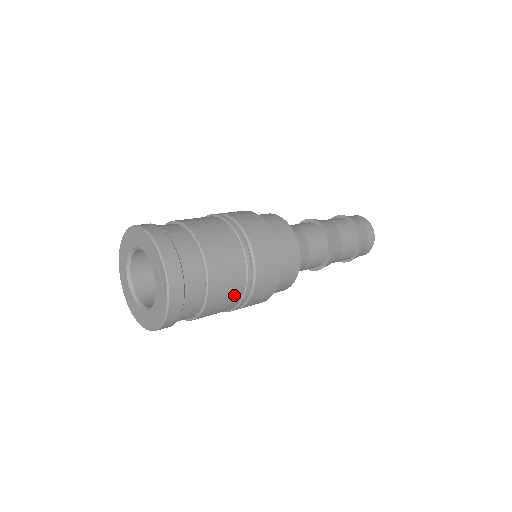
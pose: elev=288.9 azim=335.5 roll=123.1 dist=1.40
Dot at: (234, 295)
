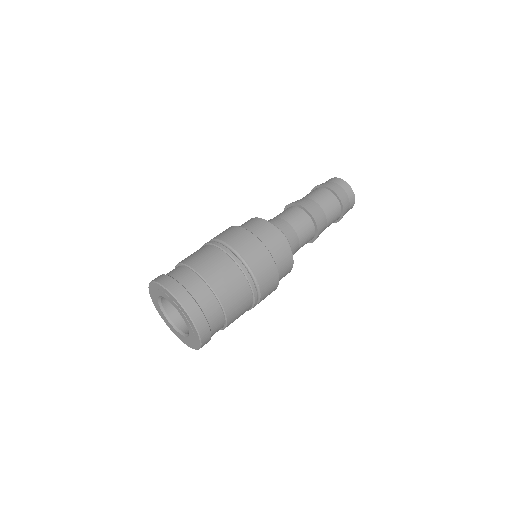
Dot at: (245, 297)
